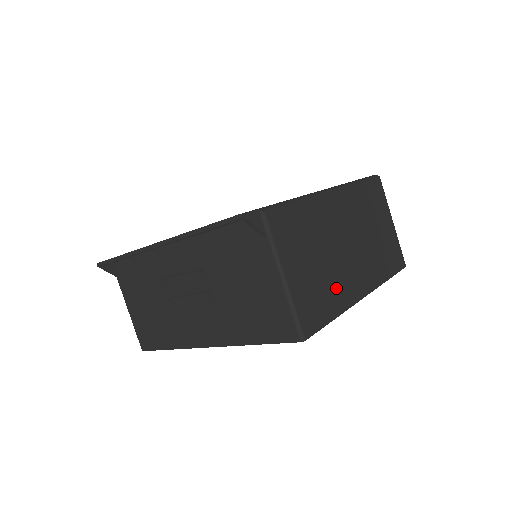
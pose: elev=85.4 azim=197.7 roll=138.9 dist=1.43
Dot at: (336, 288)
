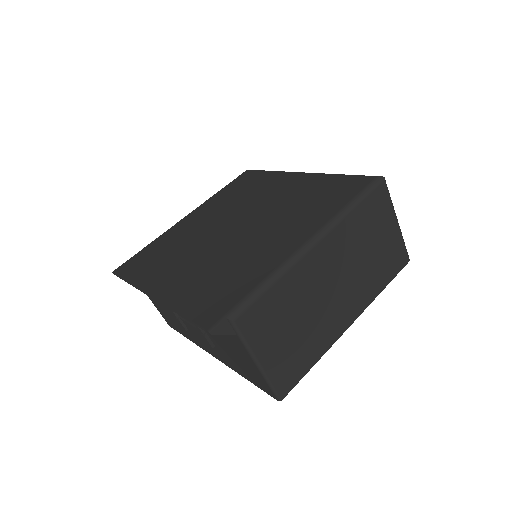
Dot at: (317, 337)
